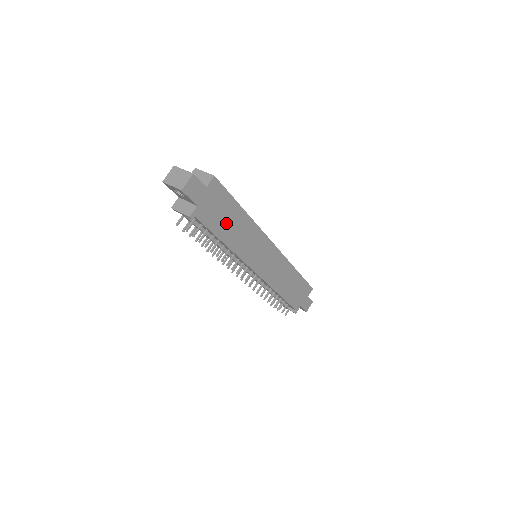
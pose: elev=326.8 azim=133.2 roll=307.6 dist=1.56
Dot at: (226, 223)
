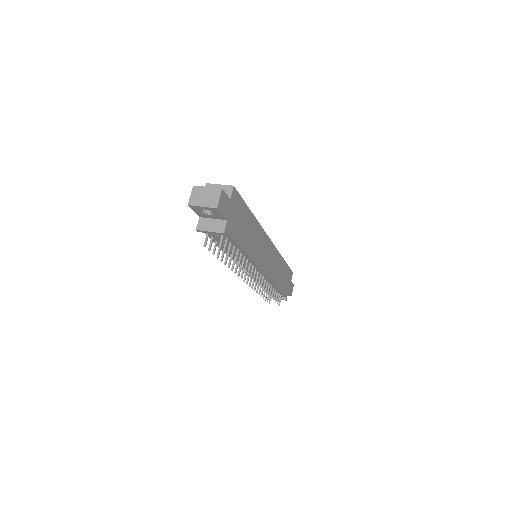
Dot at: (244, 230)
